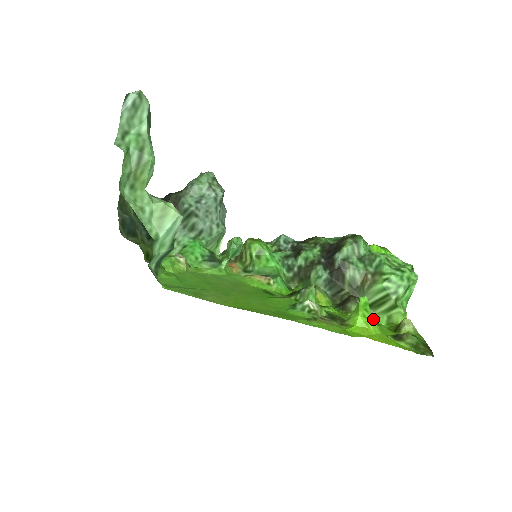
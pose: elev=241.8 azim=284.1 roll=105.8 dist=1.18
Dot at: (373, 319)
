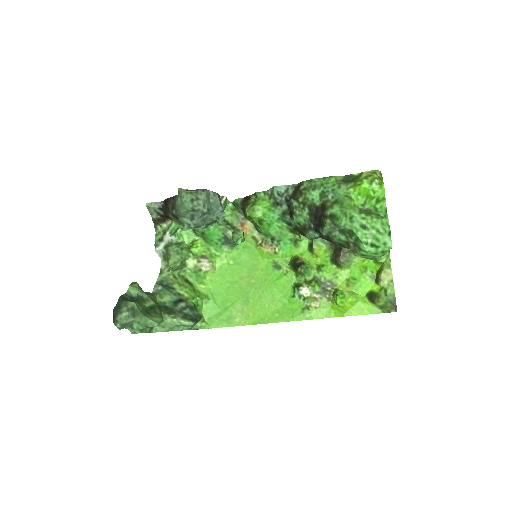
Dot at: (350, 297)
